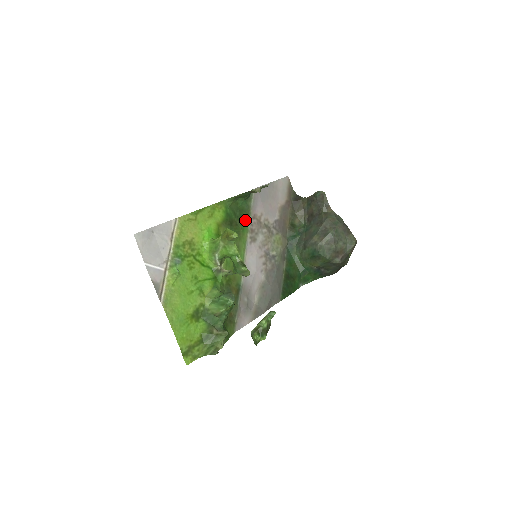
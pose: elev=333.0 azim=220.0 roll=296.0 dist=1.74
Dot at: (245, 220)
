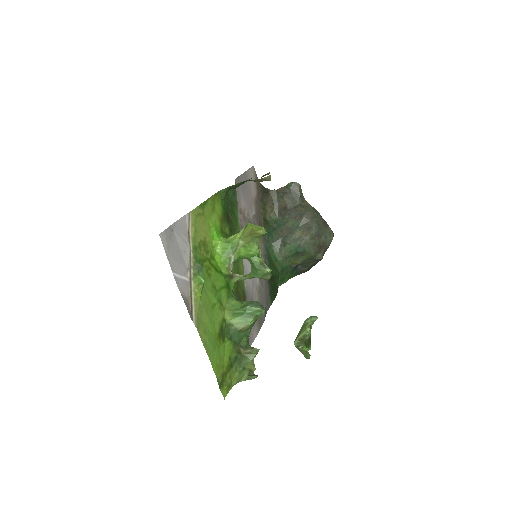
Dot at: (235, 215)
